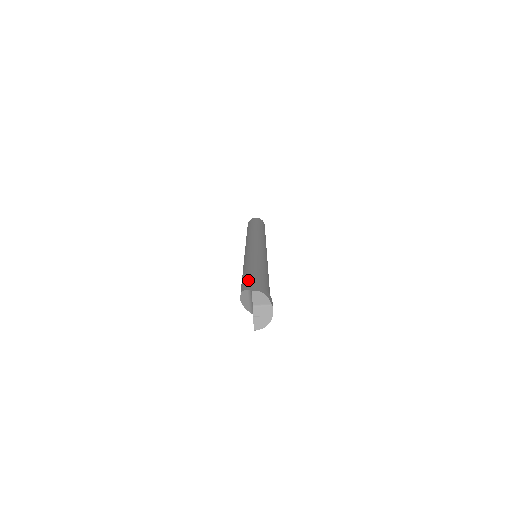
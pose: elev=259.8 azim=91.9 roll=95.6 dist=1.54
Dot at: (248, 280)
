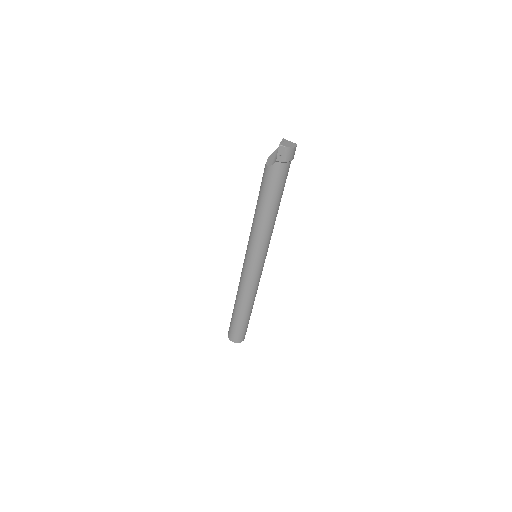
Dot at: occluded
